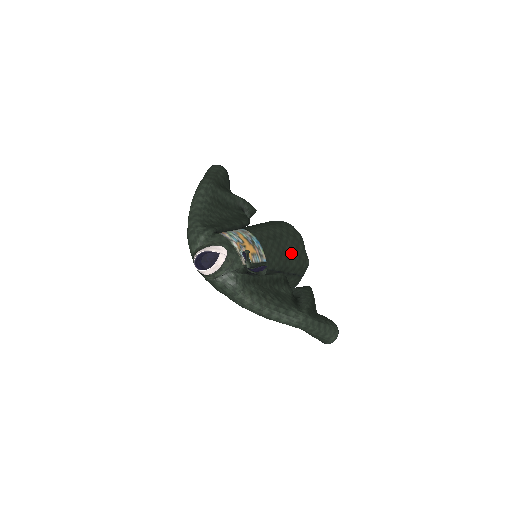
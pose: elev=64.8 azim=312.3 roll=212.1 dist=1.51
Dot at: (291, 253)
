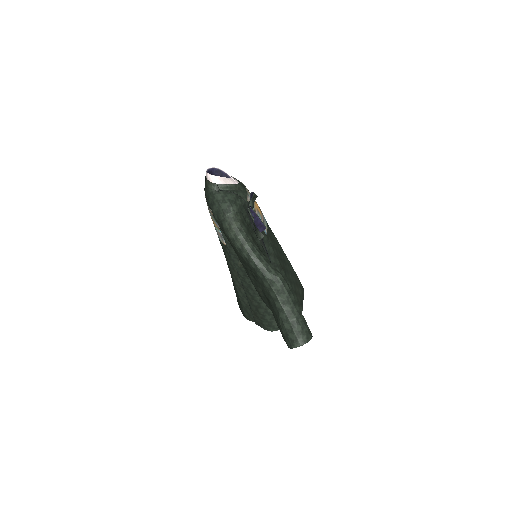
Dot at: (290, 275)
